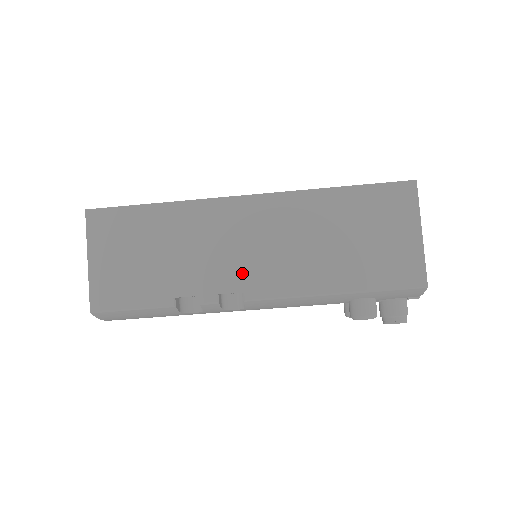
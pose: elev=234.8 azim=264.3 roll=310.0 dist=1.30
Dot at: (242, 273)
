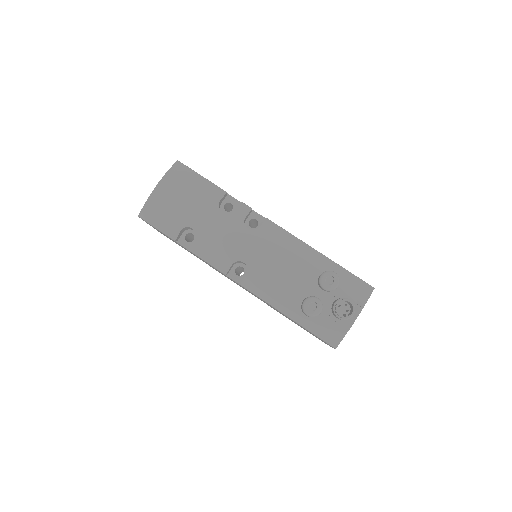
Dot at: occluded
